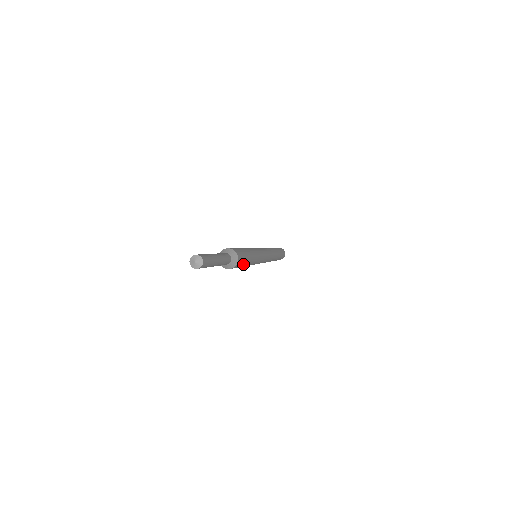
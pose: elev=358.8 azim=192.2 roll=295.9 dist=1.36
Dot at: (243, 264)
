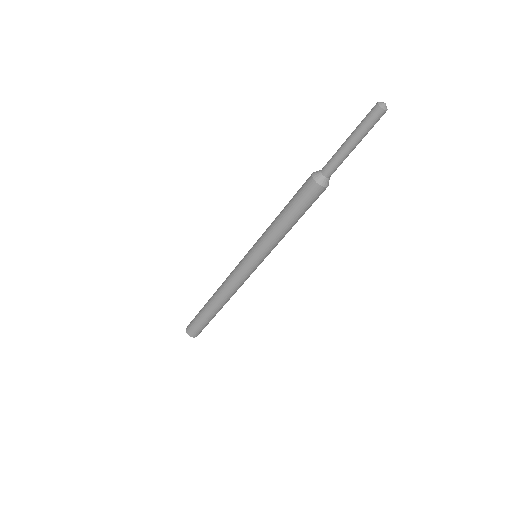
Dot at: (303, 207)
